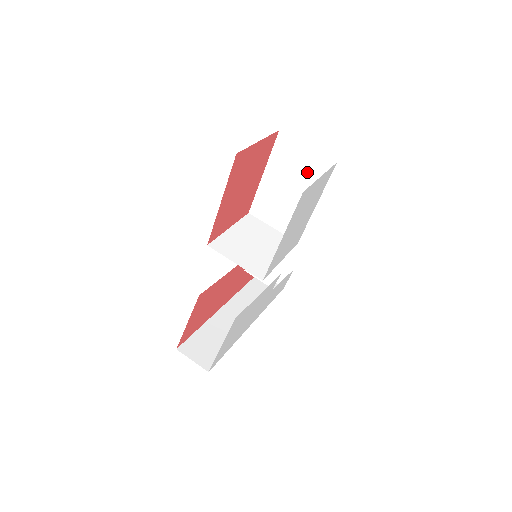
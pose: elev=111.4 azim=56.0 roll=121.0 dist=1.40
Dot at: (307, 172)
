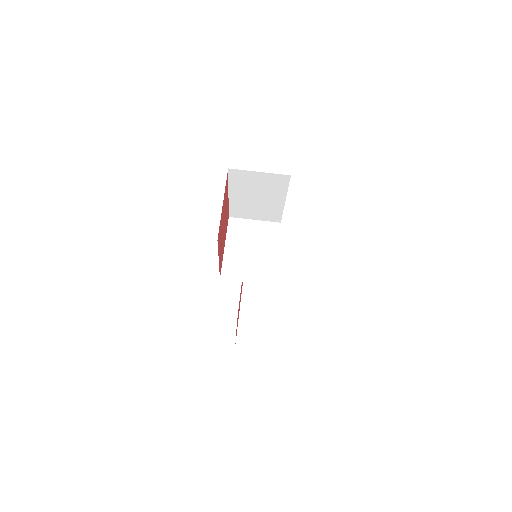
Dot at: (267, 186)
